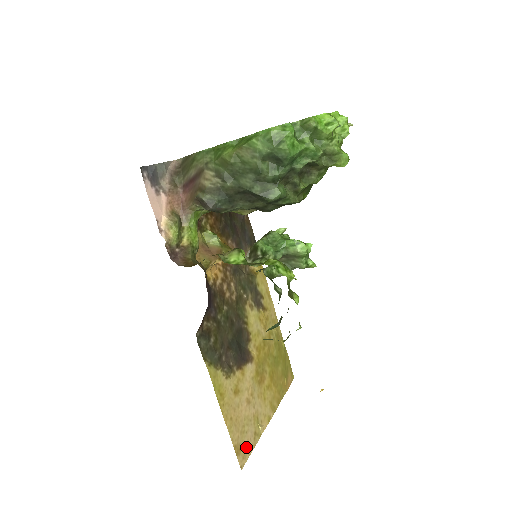
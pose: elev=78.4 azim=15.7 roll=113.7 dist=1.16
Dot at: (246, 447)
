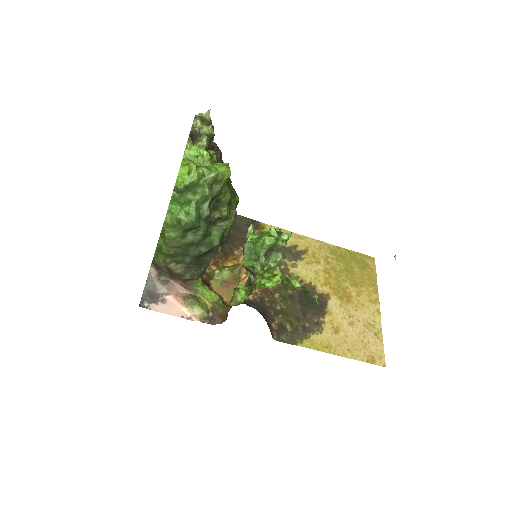
Dot at: (376, 351)
